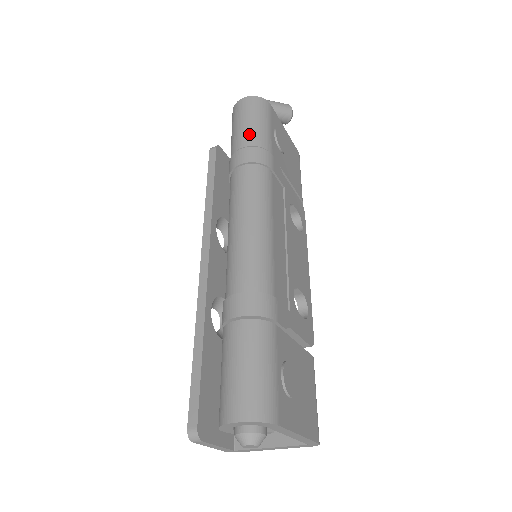
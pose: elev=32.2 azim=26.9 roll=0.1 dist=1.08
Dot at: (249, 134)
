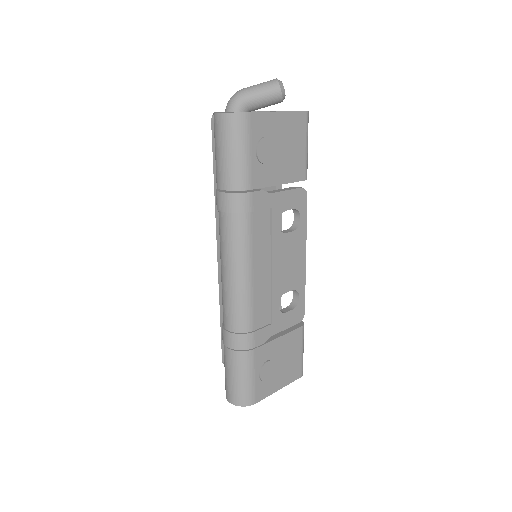
Dot at: (226, 174)
